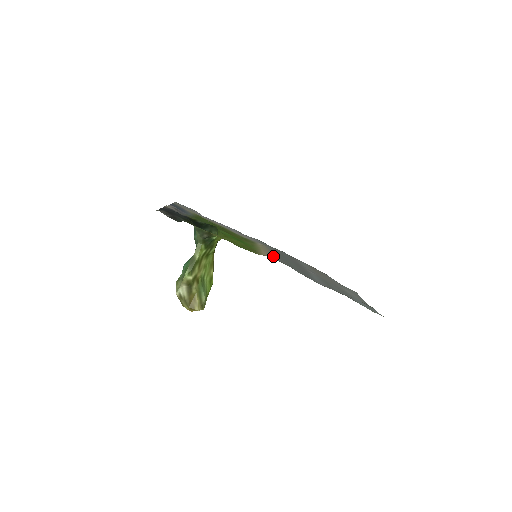
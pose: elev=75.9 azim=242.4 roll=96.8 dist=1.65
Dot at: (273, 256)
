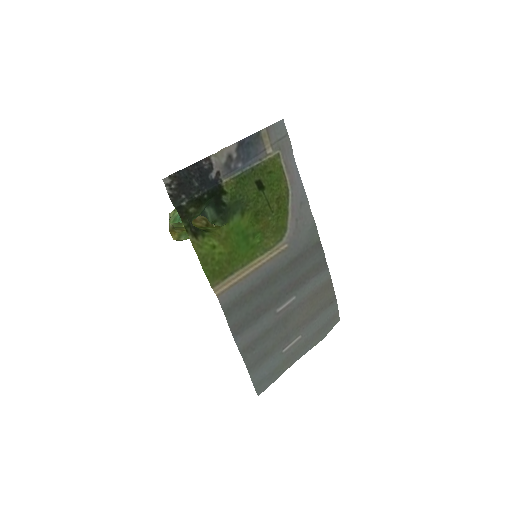
Dot at: (234, 291)
